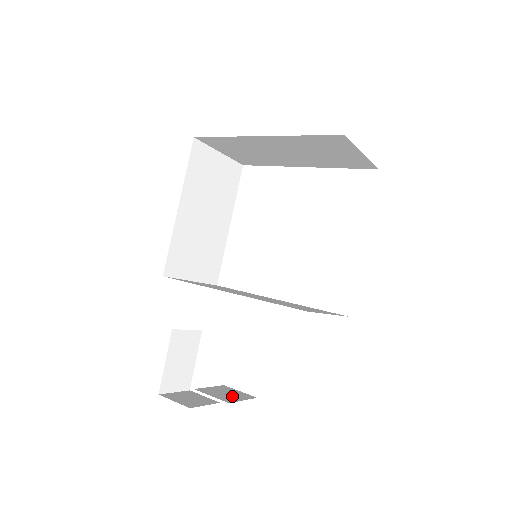
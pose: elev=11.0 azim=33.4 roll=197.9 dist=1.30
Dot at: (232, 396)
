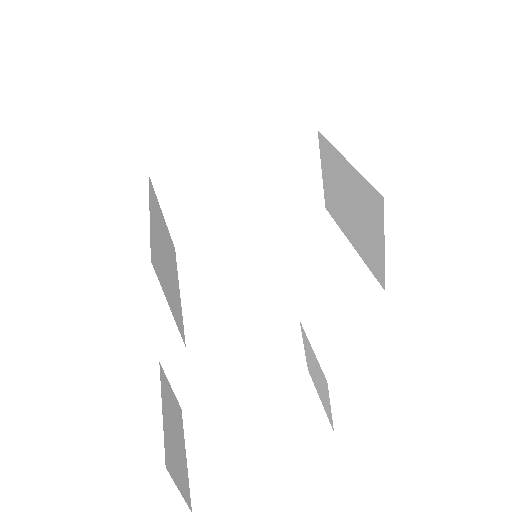
Dot at: occluded
